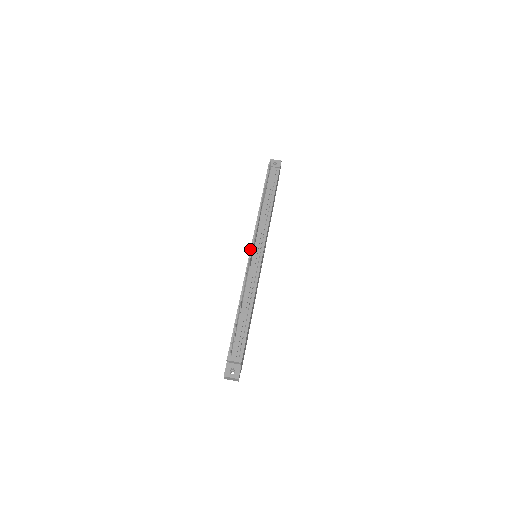
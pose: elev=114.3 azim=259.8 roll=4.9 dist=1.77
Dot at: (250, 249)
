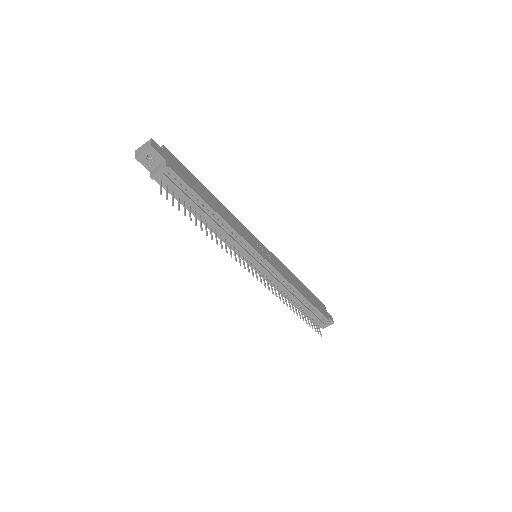
Dot at: occluded
